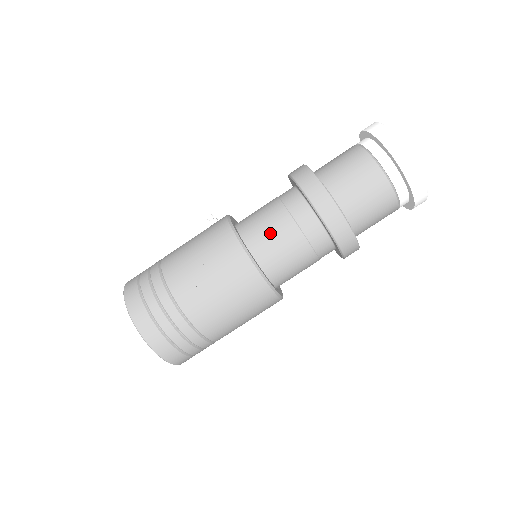
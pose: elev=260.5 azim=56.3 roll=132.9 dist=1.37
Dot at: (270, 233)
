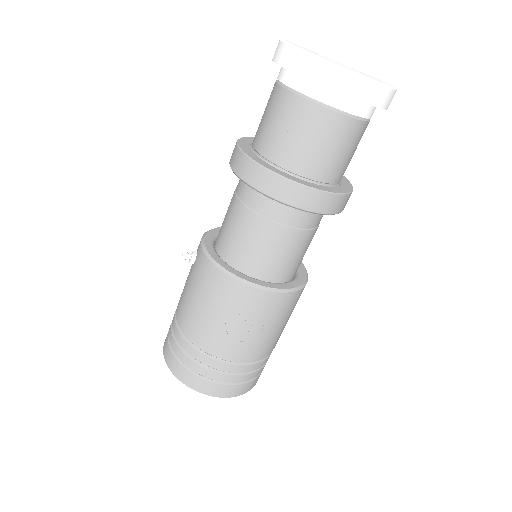
Dot at: (263, 250)
